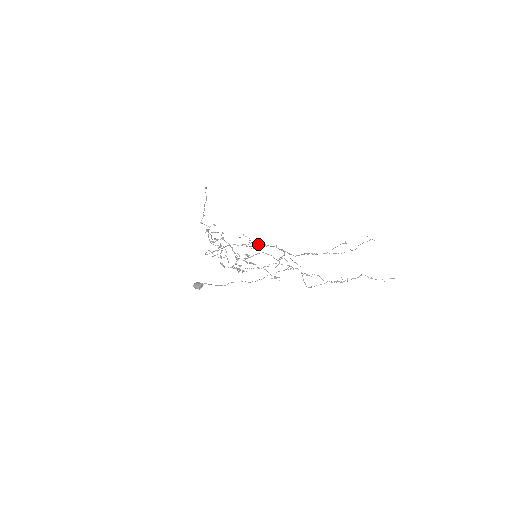
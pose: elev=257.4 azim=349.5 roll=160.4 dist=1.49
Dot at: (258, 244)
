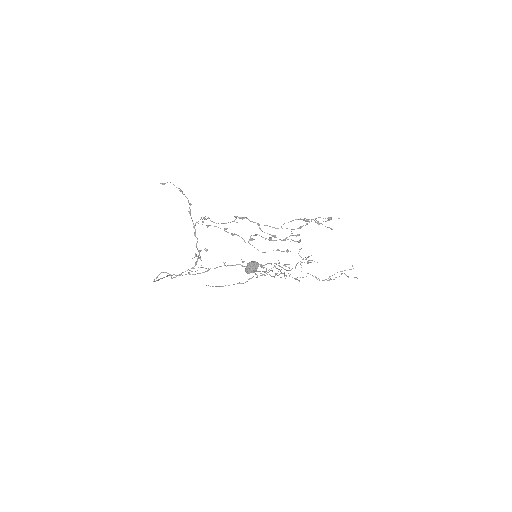
Dot at: occluded
